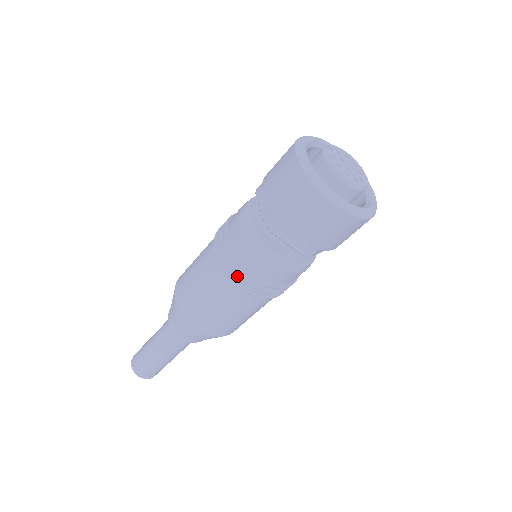
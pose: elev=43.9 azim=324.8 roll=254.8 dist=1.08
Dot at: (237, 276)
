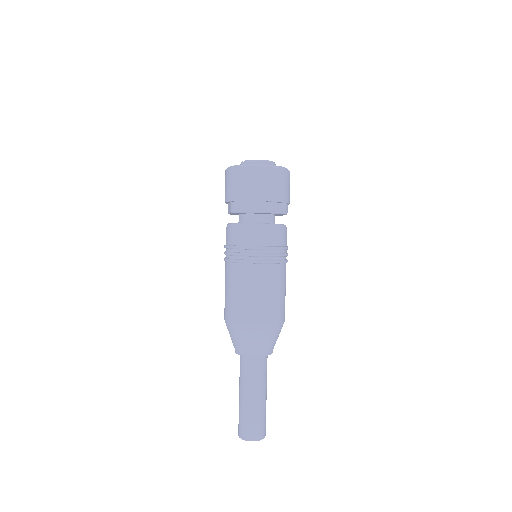
Dot at: (270, 258)
